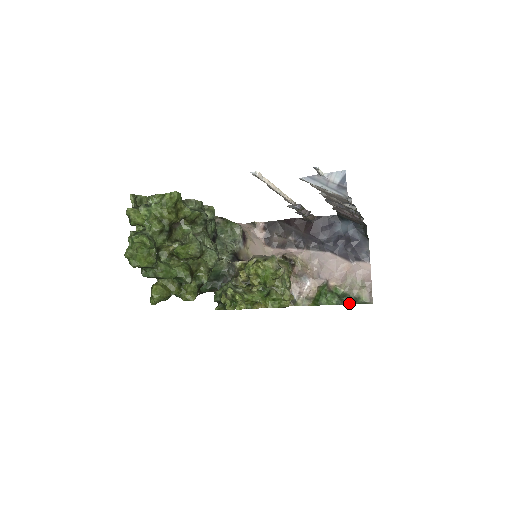
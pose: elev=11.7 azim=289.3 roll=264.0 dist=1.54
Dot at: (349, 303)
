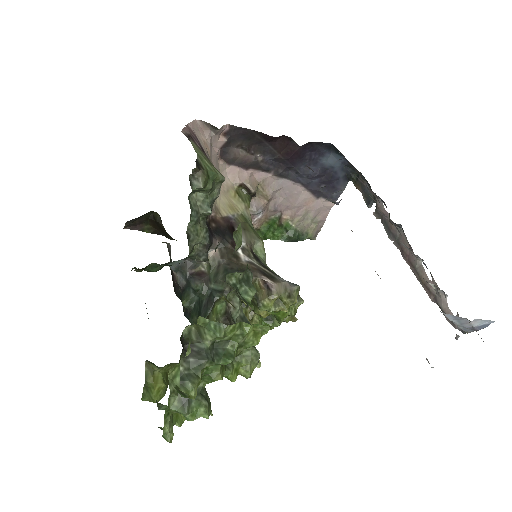
Dot at: (296, 241)
